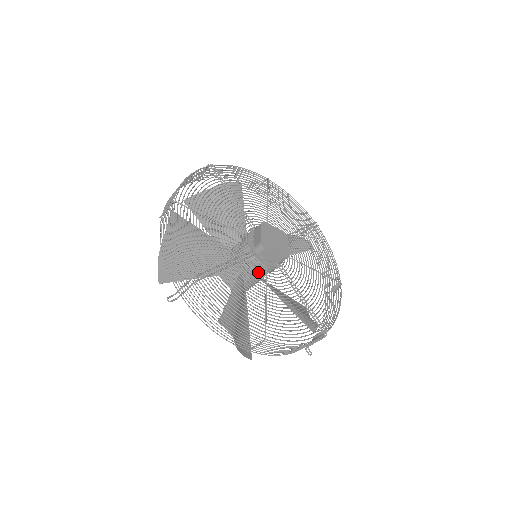
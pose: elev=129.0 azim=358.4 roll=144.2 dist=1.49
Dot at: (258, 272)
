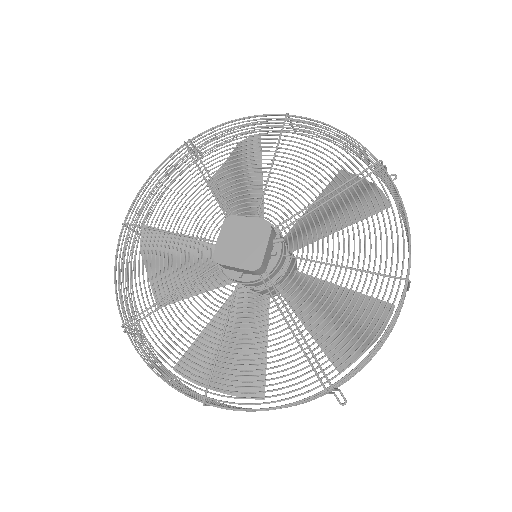
Dot at: (221, 296)
